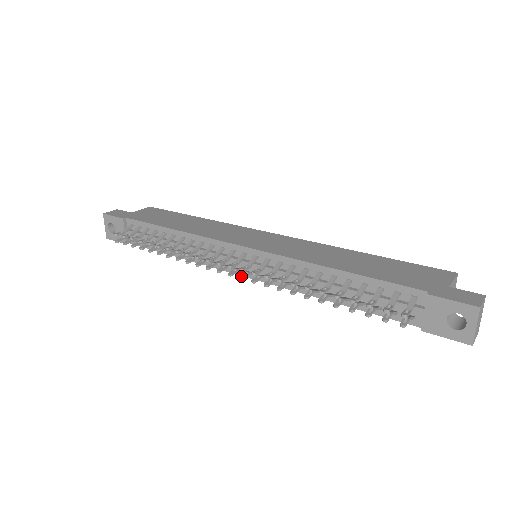
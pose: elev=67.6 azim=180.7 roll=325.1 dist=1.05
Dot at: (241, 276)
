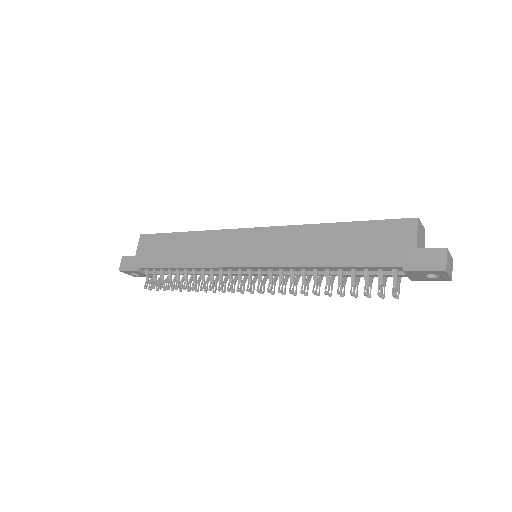
Dot at: (261, 292)
